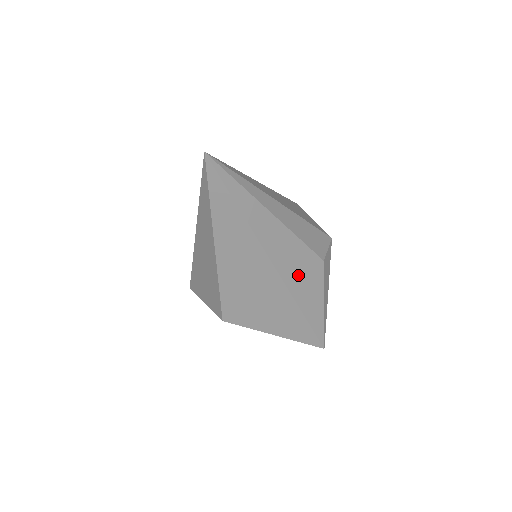
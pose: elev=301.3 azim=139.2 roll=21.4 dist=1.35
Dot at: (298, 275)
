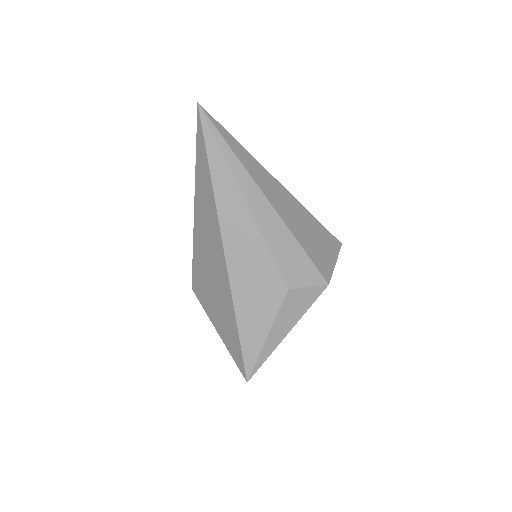
Dot at: (248, 280)
